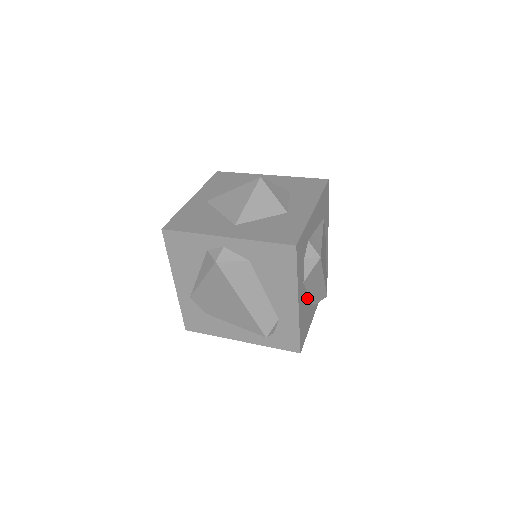
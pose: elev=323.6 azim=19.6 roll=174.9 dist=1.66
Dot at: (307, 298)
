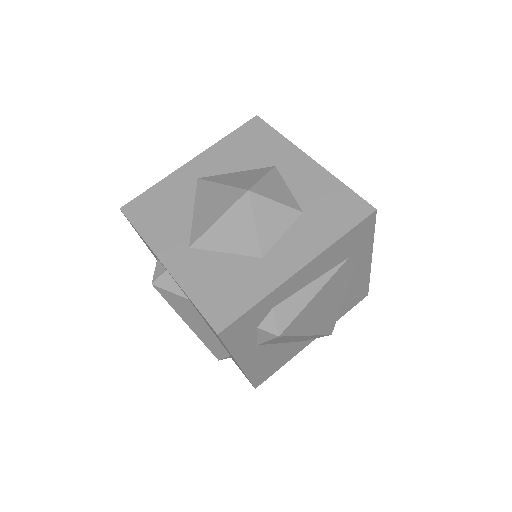
Dot at: (277, 347)
